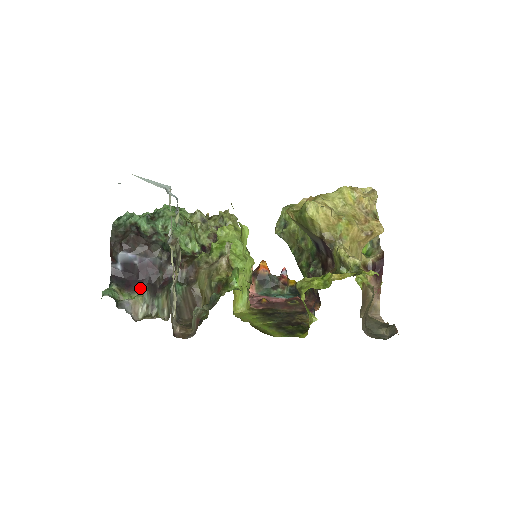
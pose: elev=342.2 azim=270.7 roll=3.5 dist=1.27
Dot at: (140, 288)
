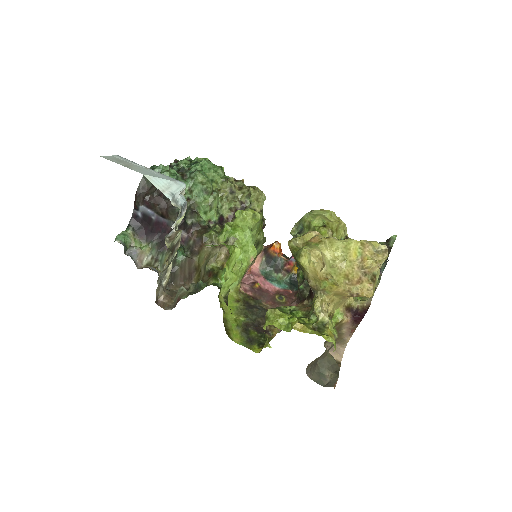
Dot at: (151, 240)
